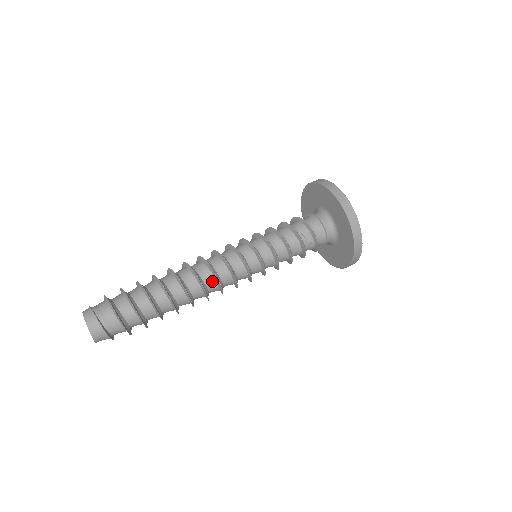
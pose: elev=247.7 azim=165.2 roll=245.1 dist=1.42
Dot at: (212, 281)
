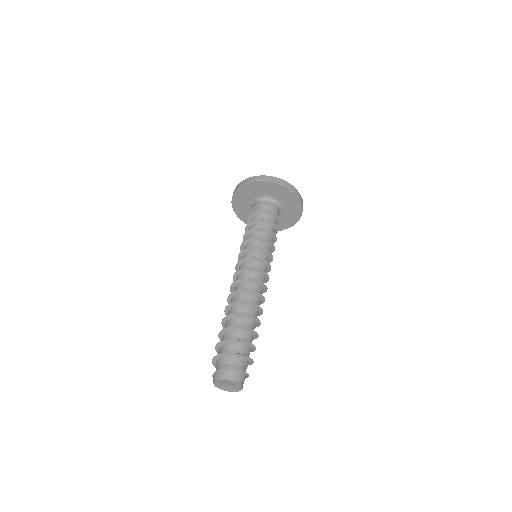
Dot at: (251, 285)
